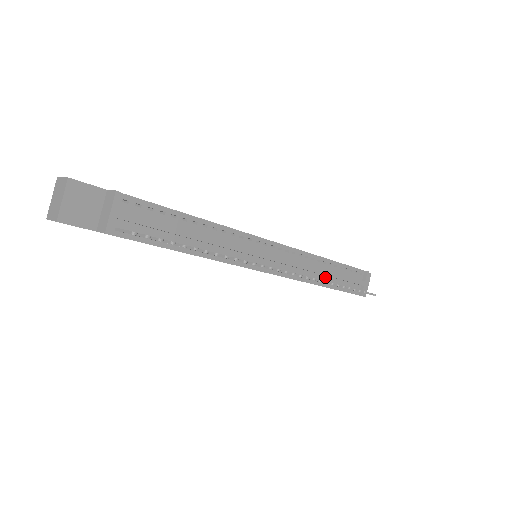
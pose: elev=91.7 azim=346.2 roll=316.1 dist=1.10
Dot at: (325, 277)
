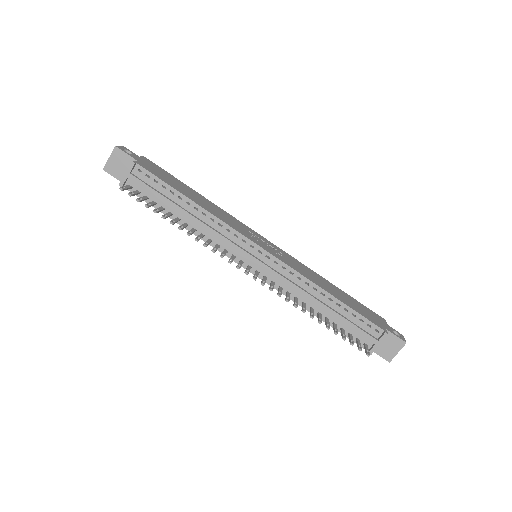
Dot at: (320, 308)
